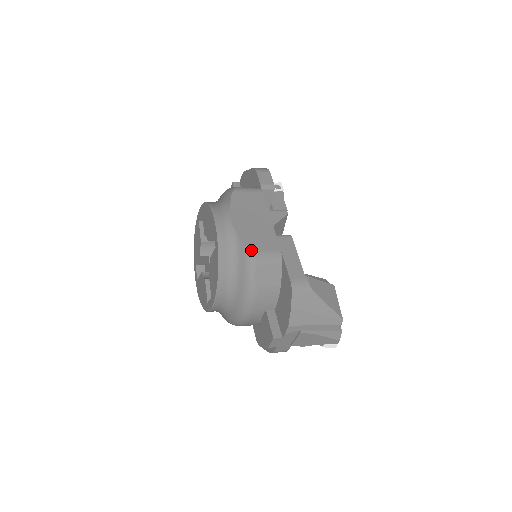
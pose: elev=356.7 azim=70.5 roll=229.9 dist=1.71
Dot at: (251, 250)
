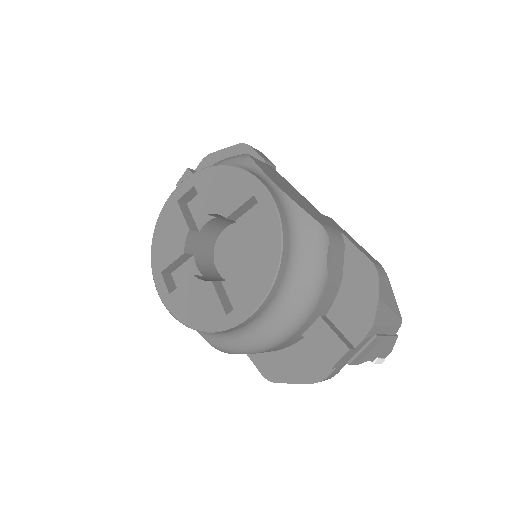
Dot at: (319, 221)
